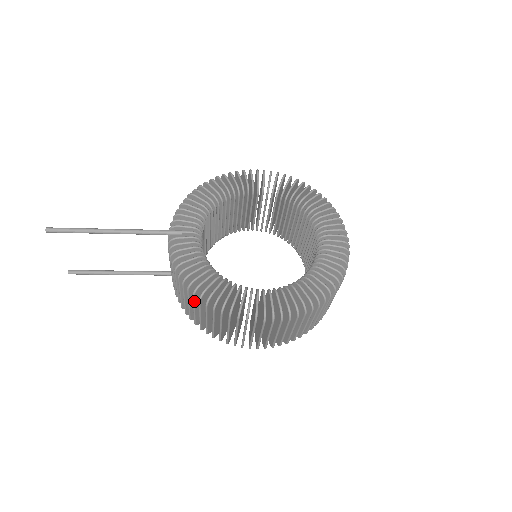
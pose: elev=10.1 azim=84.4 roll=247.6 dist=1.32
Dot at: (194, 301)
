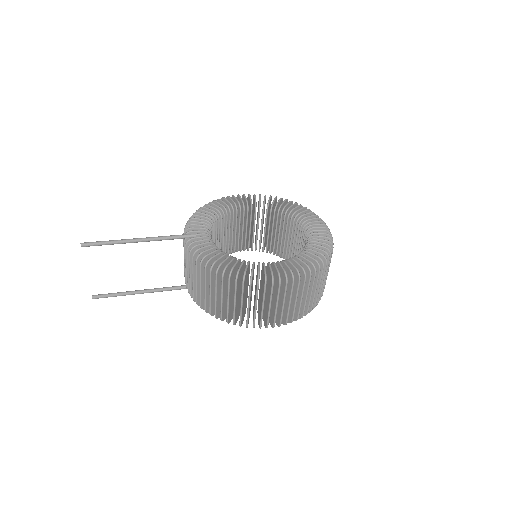
Dot at: (216, 282)
